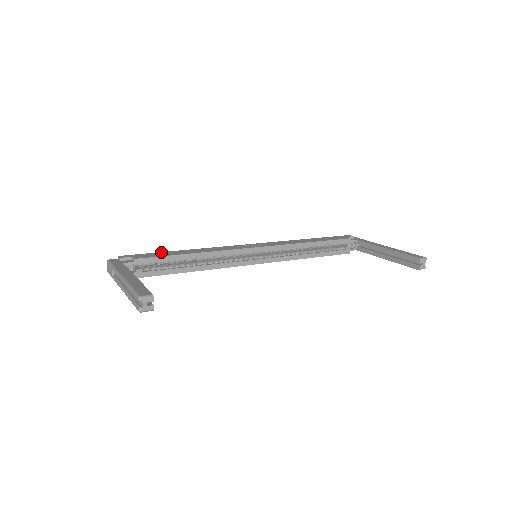
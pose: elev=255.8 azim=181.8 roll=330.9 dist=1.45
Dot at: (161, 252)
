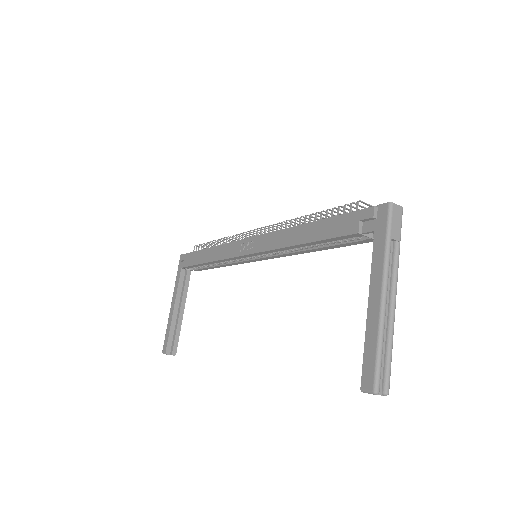
Dot at: (197, 252)
